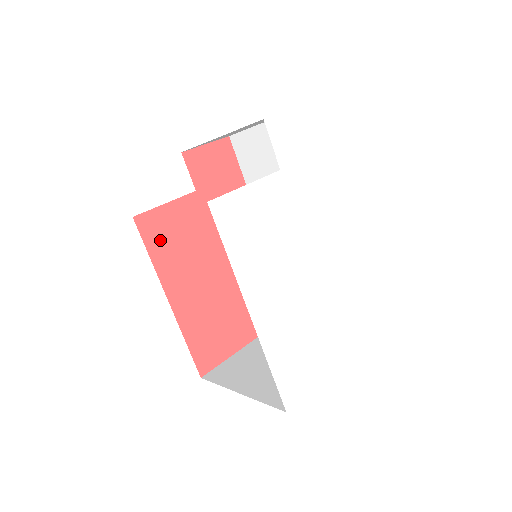
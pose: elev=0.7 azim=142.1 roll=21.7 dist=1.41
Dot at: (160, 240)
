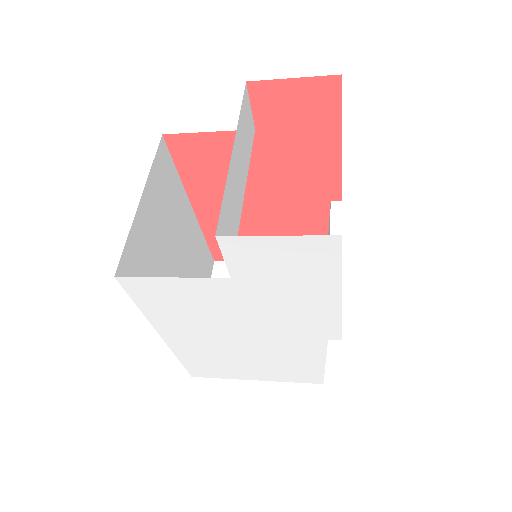
Dot at: (193, 162)
